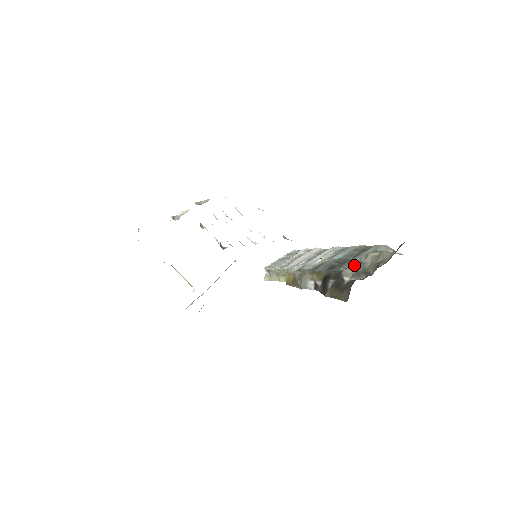
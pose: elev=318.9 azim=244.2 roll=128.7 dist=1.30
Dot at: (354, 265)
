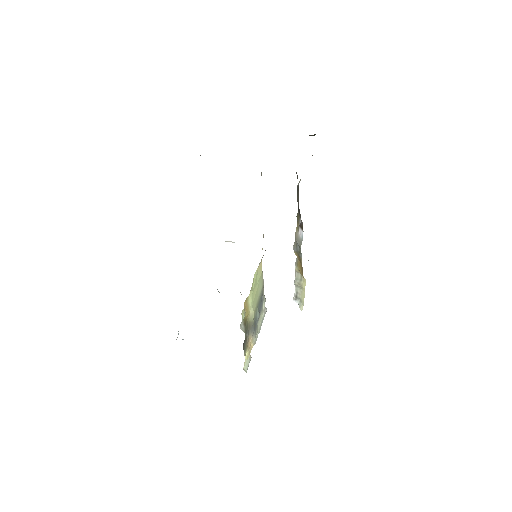
Dot at: occluded
